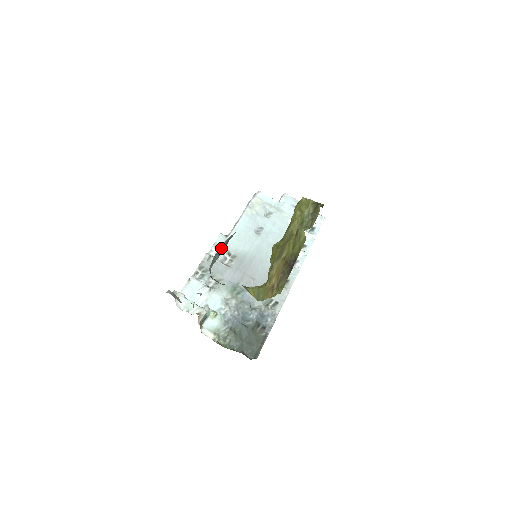
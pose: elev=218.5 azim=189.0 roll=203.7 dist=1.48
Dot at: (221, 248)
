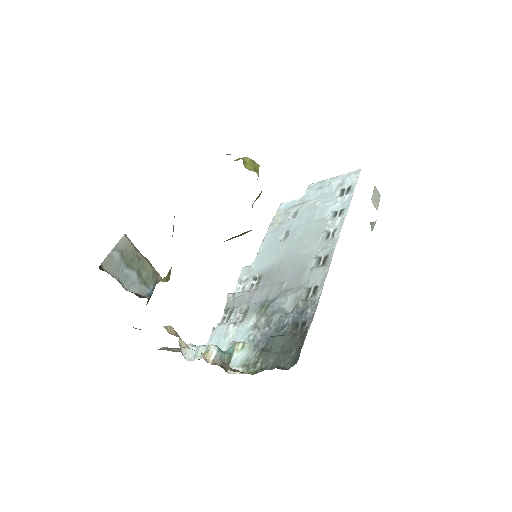
Dot at: (126, 262)
